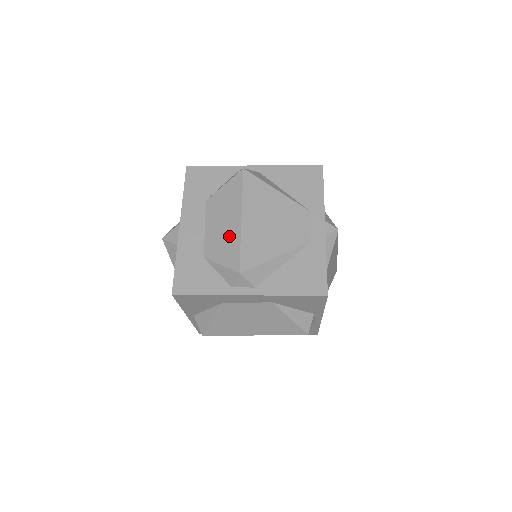
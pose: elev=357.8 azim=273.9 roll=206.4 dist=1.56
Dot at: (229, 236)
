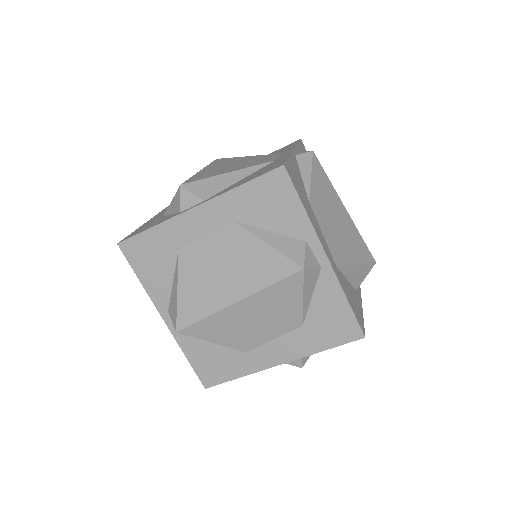
Dot at: occluded
